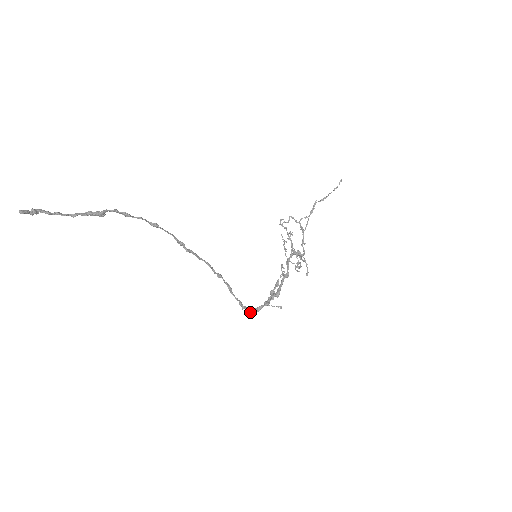
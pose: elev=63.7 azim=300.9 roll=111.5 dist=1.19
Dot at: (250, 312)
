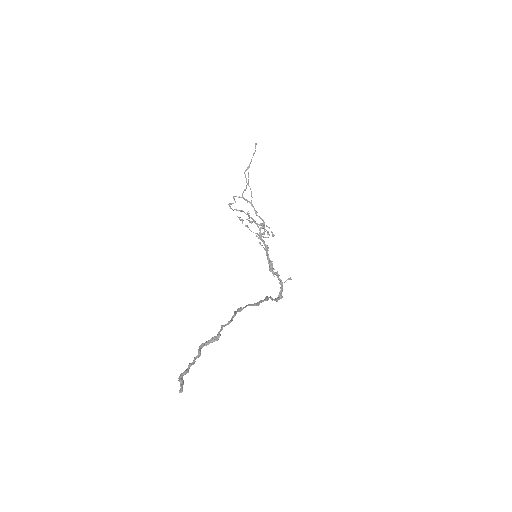
Dot at: (279, 299)
